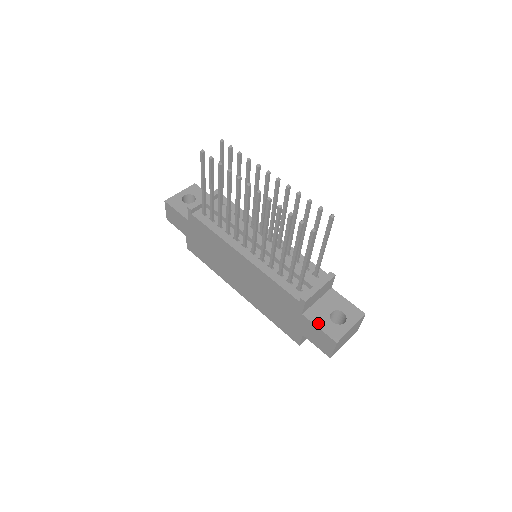
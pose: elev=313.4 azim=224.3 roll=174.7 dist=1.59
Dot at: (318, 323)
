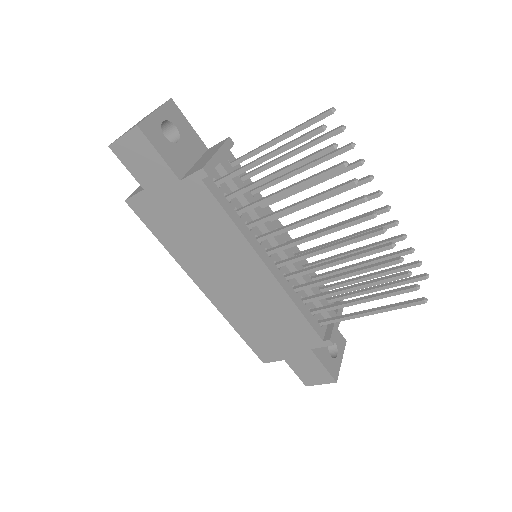
Dot at: (323, 359)
